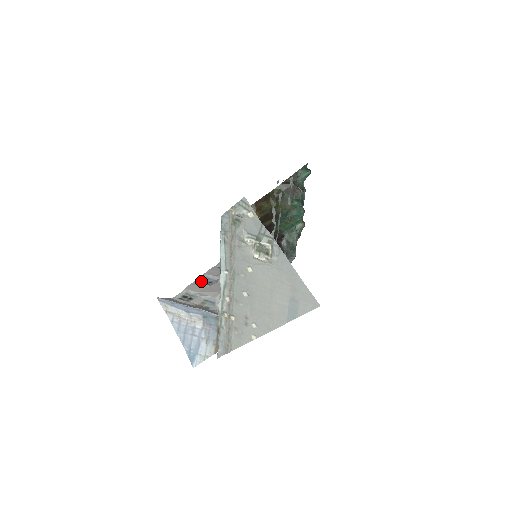
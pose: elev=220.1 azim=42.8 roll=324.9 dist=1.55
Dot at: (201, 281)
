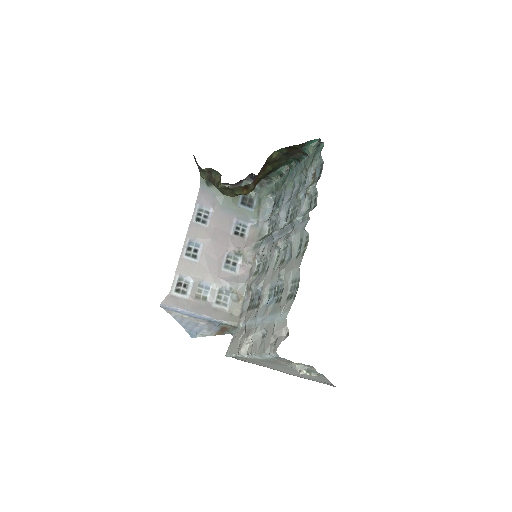
Dot at: (187, 252)
